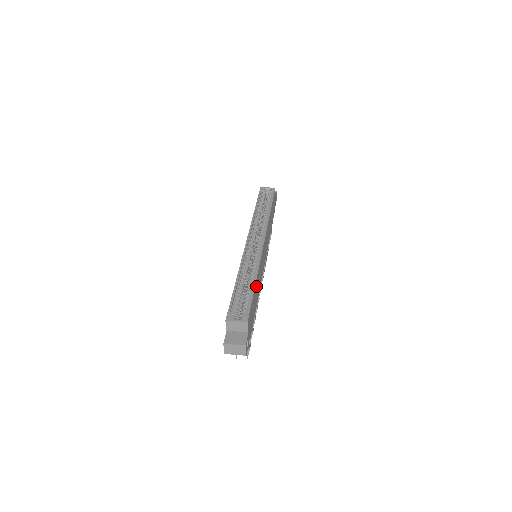
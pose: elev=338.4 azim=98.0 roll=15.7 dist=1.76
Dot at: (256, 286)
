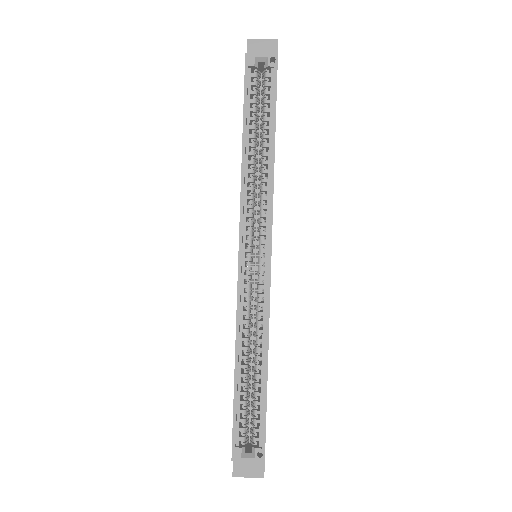
Dot at: occluded
